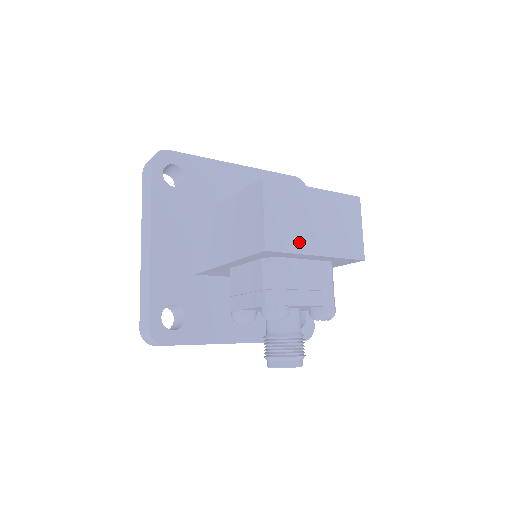
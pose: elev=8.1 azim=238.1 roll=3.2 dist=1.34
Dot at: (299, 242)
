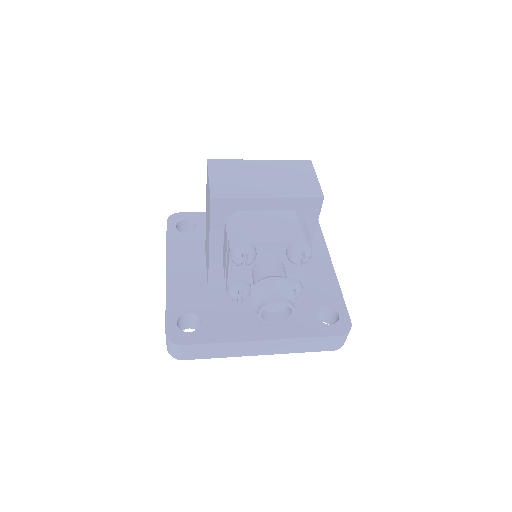
Dot at: (246, 191)
